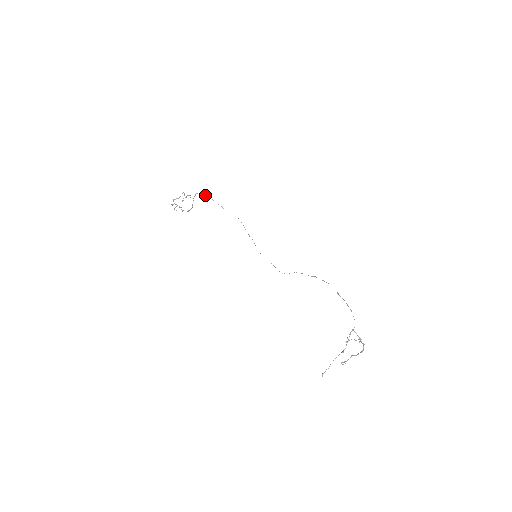
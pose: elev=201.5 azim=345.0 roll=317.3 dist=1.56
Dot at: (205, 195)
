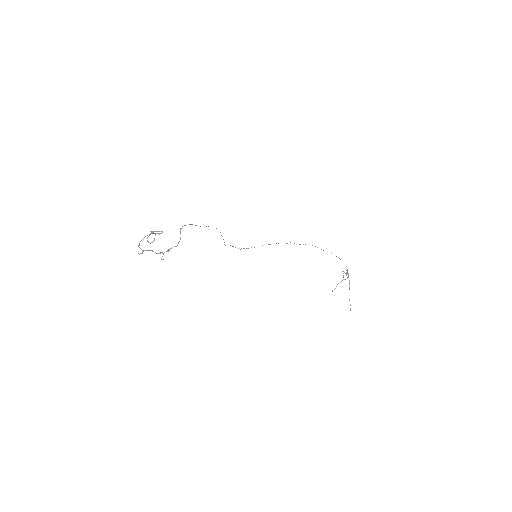
Dot at: occluded
